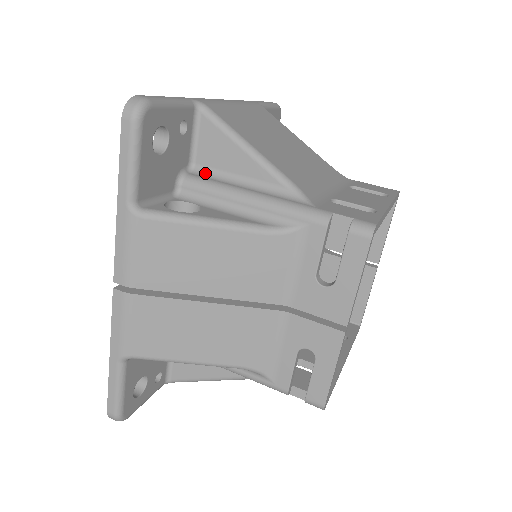
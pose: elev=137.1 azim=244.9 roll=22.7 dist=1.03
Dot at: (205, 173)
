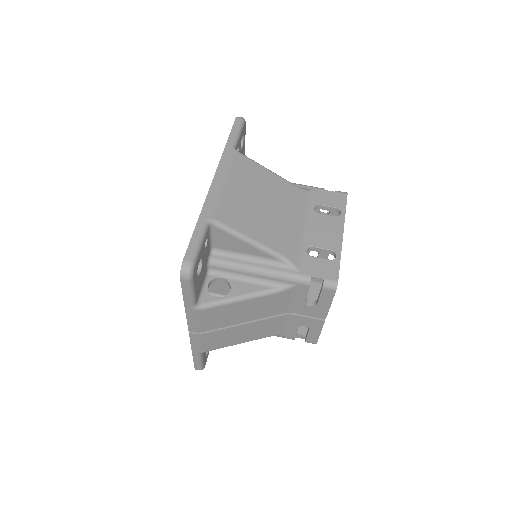
Dot at: (223, 253)
